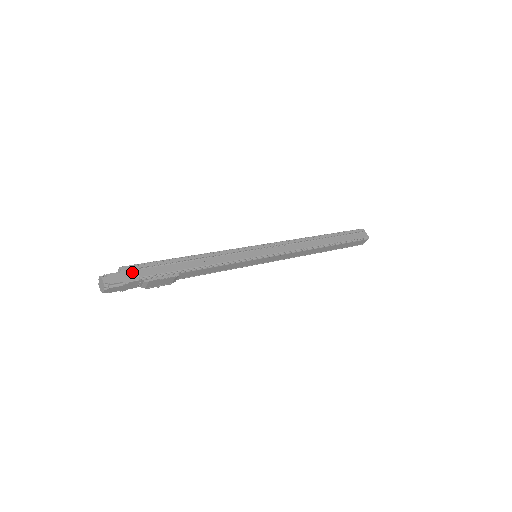
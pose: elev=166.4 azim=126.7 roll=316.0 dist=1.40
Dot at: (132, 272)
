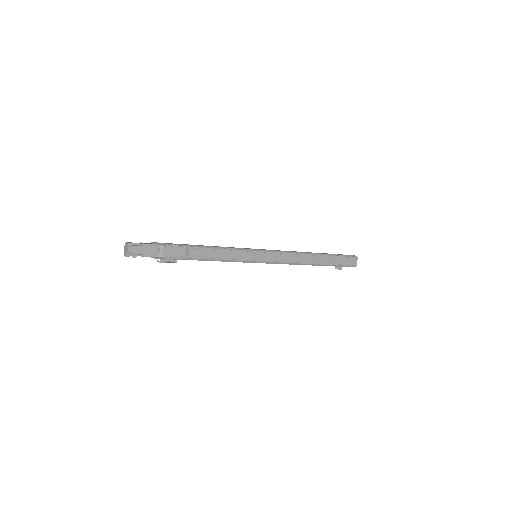
Dot at: (150, 243)
